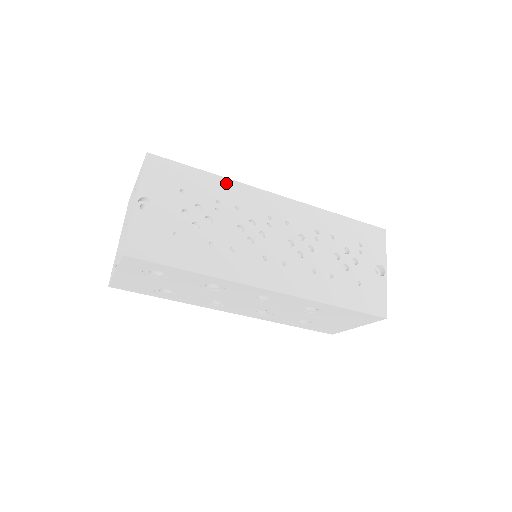
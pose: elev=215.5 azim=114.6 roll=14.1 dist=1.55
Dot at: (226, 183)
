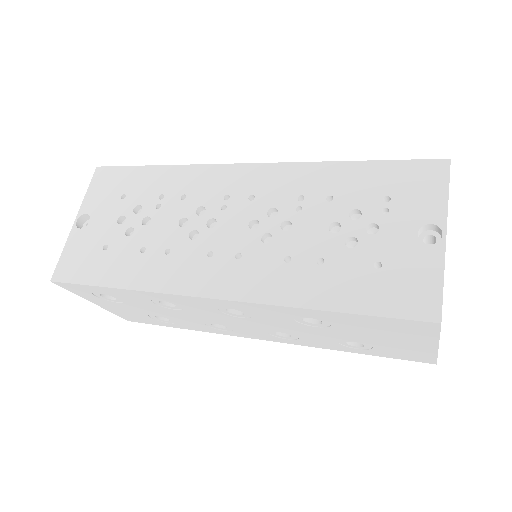
Dot at: (175, 171)
